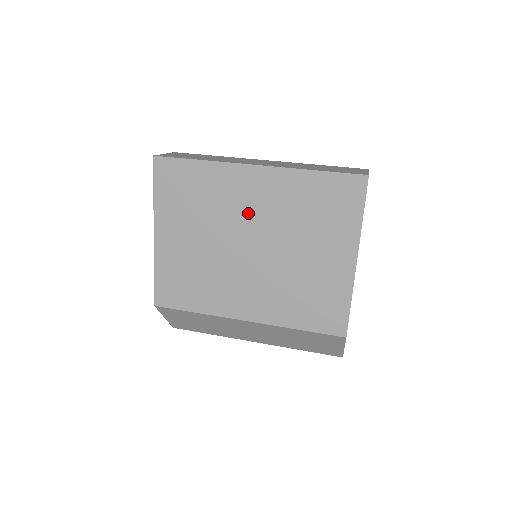
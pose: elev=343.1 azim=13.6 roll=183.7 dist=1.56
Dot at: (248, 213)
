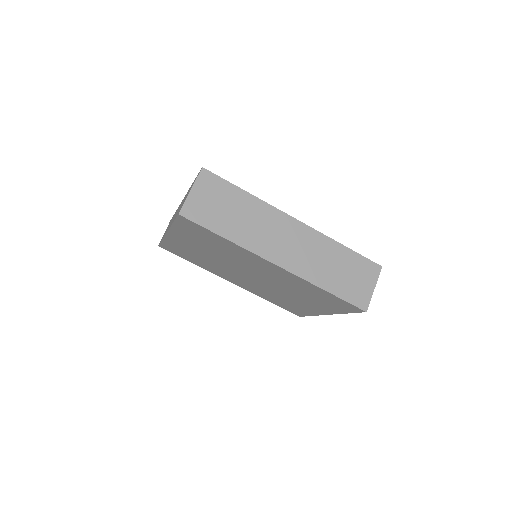
Dot at: (258, 270)
